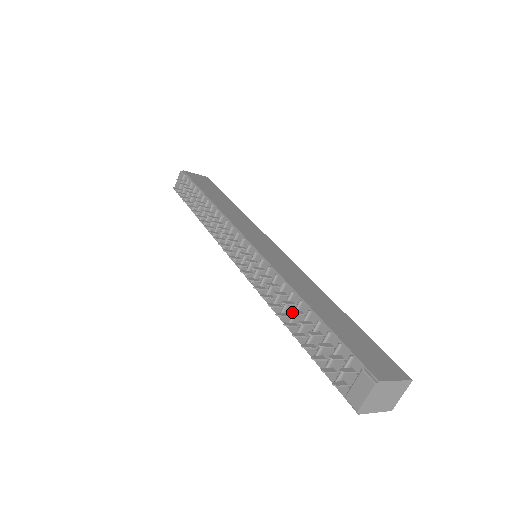
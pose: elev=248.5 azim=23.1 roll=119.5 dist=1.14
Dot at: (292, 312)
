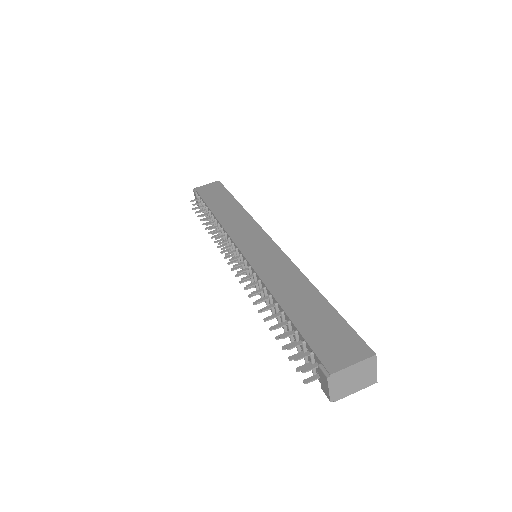
Dot at: (268, 319)
